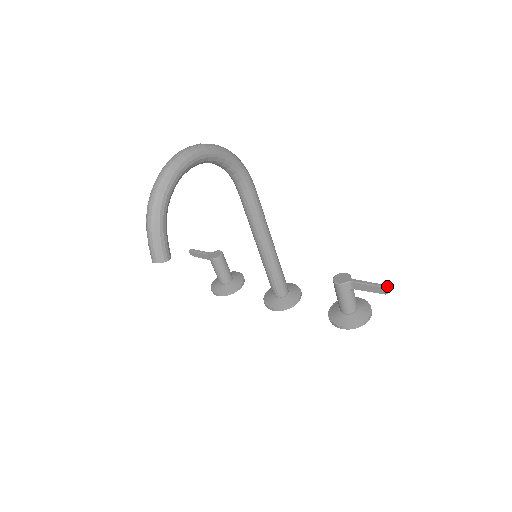
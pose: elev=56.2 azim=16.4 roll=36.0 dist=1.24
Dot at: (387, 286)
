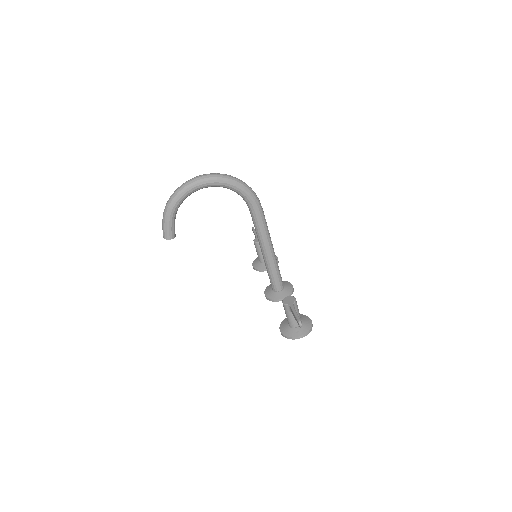
Dot at: occluded
